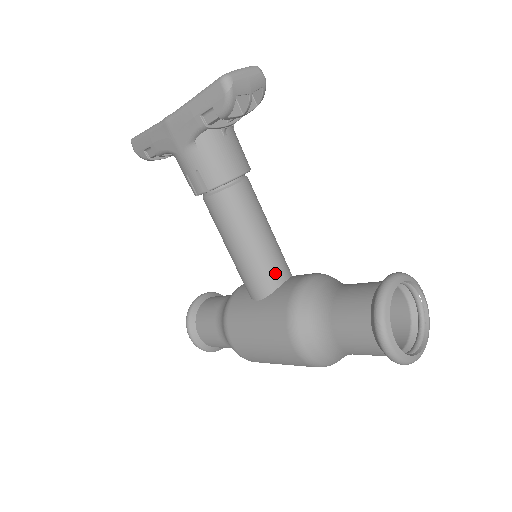
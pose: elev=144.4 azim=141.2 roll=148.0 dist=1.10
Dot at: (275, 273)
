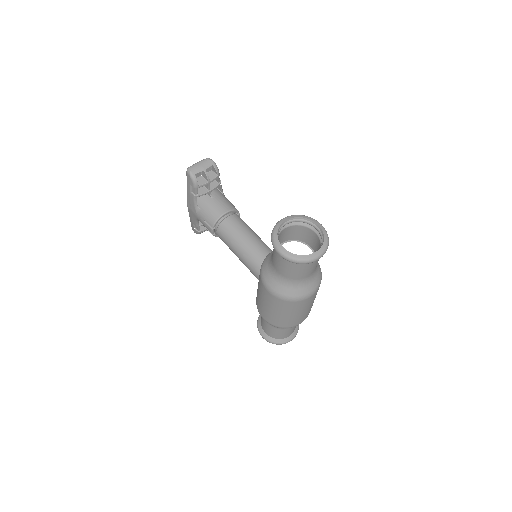
Dot at: (260, 258)
